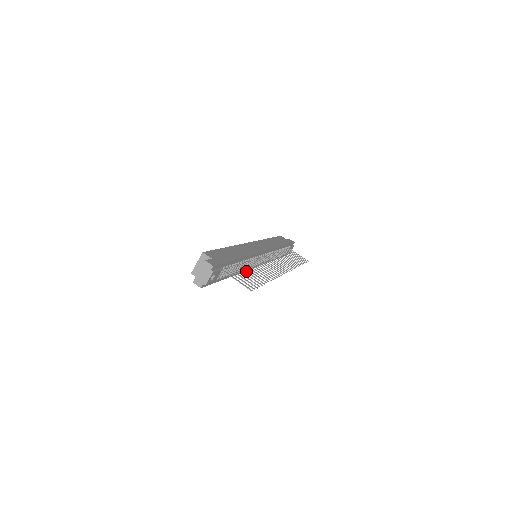
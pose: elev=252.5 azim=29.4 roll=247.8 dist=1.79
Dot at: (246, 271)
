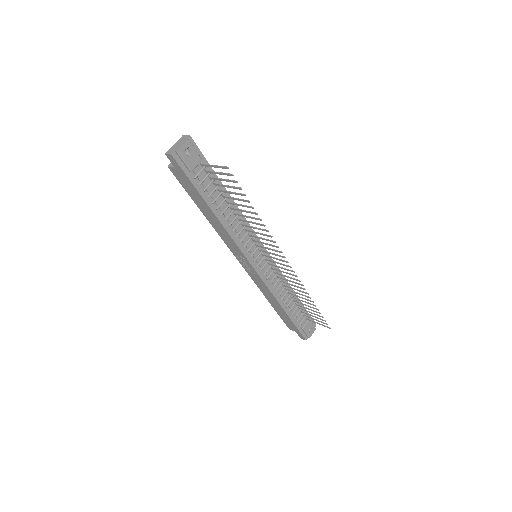
Dot at: (232, 197)
